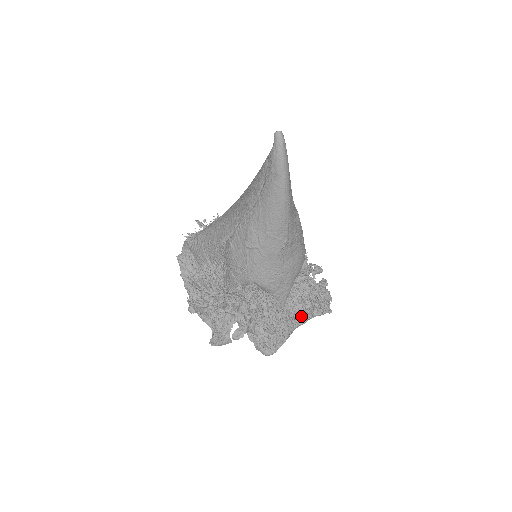
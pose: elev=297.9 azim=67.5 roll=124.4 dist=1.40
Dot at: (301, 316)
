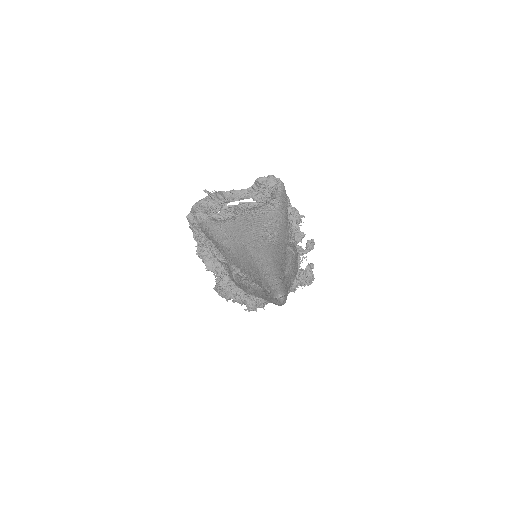
Dot at: occluded
